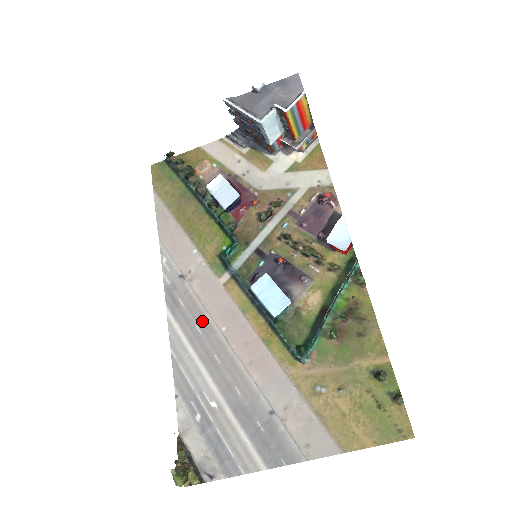
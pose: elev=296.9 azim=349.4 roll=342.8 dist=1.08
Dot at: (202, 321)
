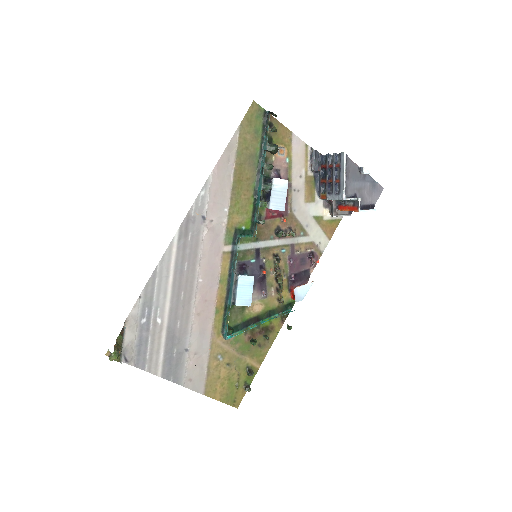
Dot at: (192, 263)
